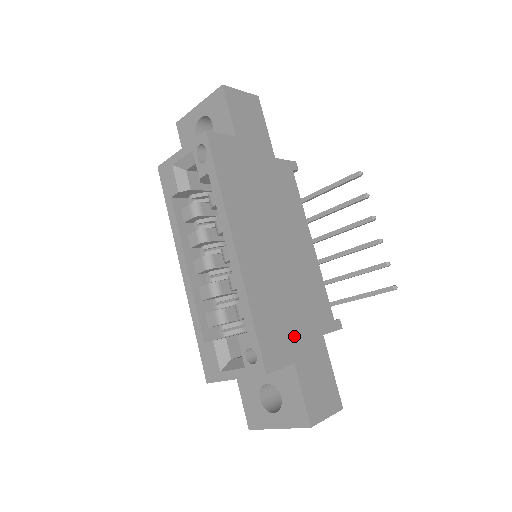
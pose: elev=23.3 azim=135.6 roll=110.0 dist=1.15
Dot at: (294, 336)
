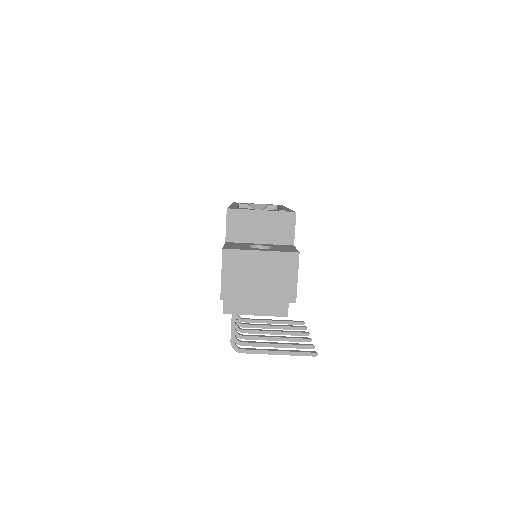
Dot at: occluded
